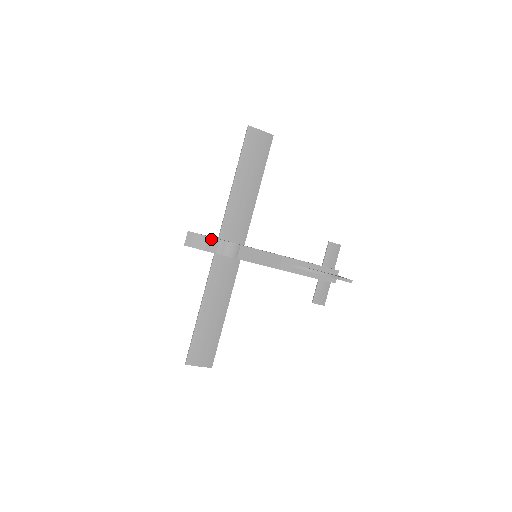
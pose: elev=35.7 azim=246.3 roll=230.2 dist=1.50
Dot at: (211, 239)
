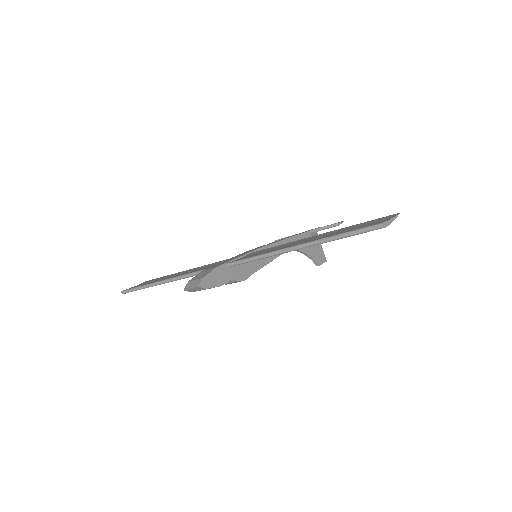
Dot at: occluded
